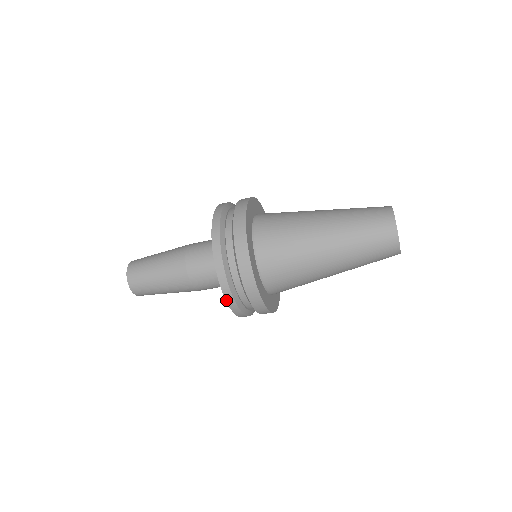
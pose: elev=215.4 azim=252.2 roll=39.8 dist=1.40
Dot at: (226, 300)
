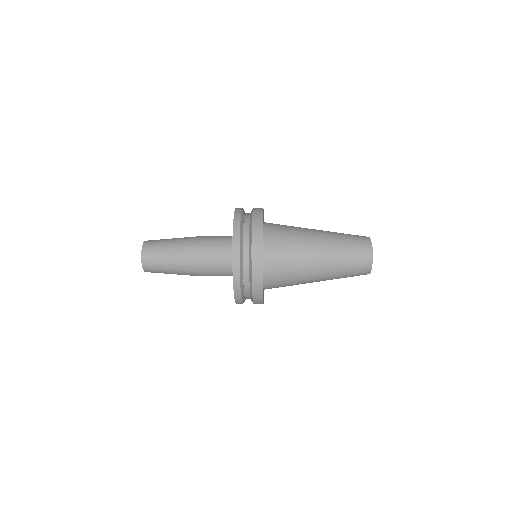
Dot at: occluded
